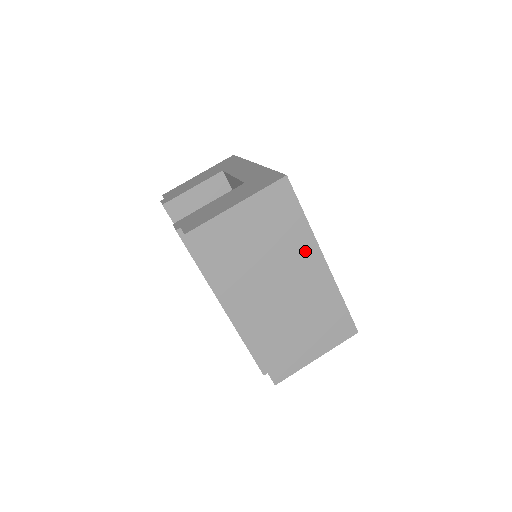
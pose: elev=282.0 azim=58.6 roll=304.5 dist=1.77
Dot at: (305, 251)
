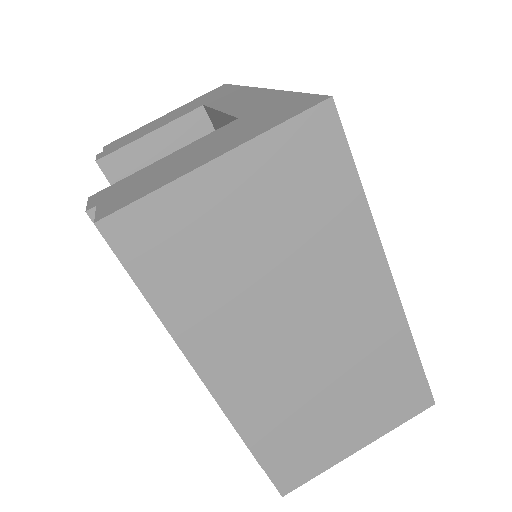
Dot at: (356, 262)
